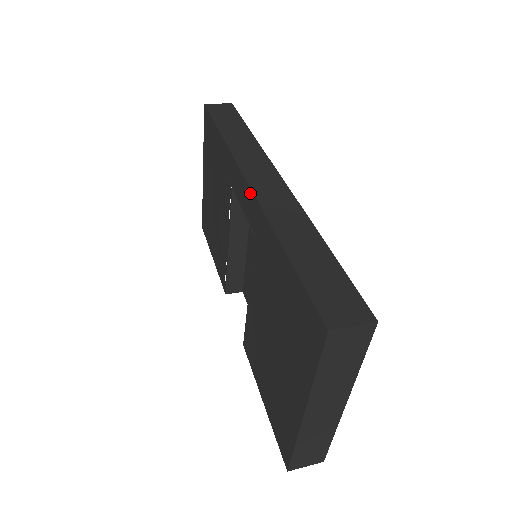
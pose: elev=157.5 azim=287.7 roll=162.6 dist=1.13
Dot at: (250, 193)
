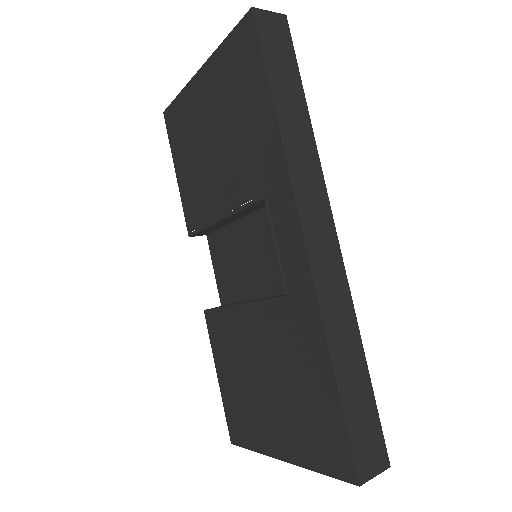
Dot at: (304, 259)
